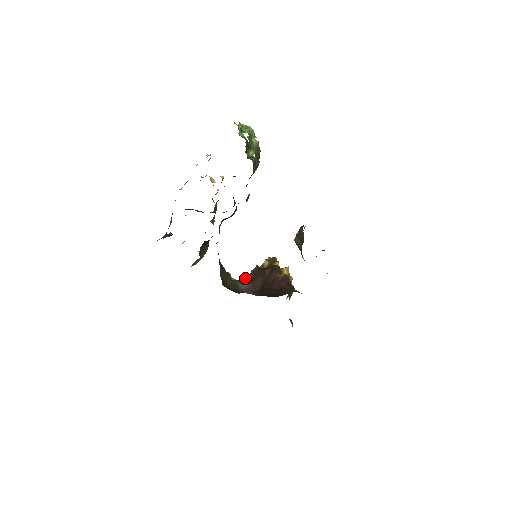
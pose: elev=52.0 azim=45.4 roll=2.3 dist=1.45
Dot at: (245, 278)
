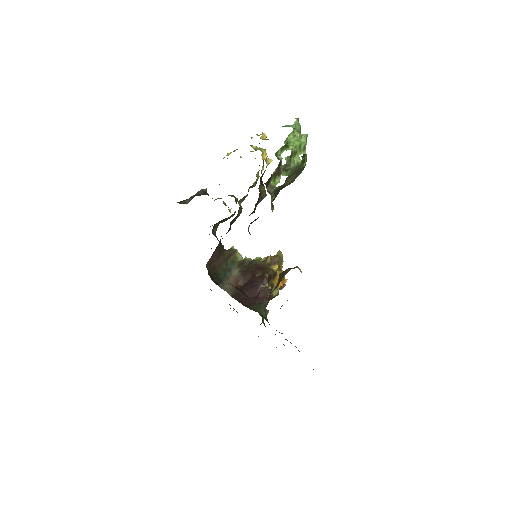
Dot at: (245, 262)
